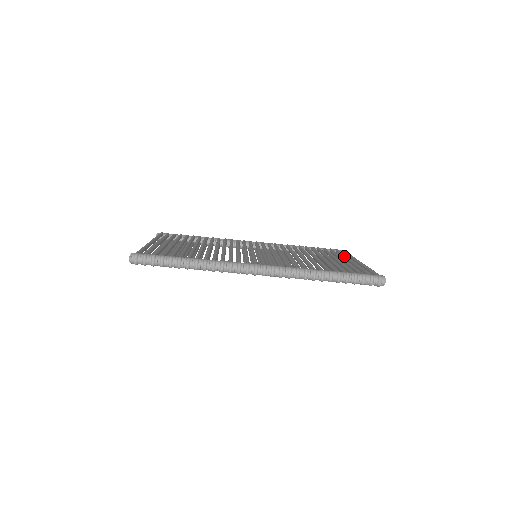
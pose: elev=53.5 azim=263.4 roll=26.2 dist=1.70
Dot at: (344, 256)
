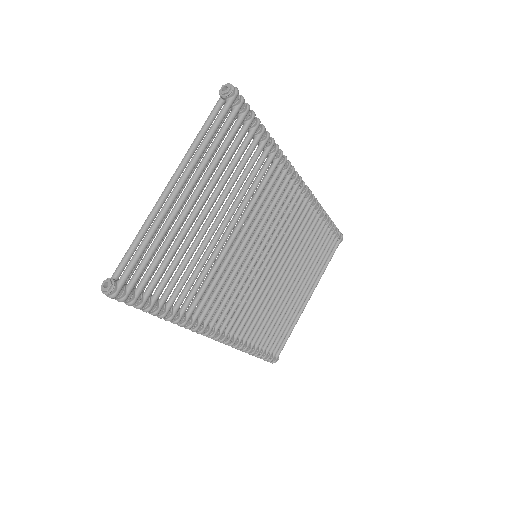
Dot at: (317, 274)
